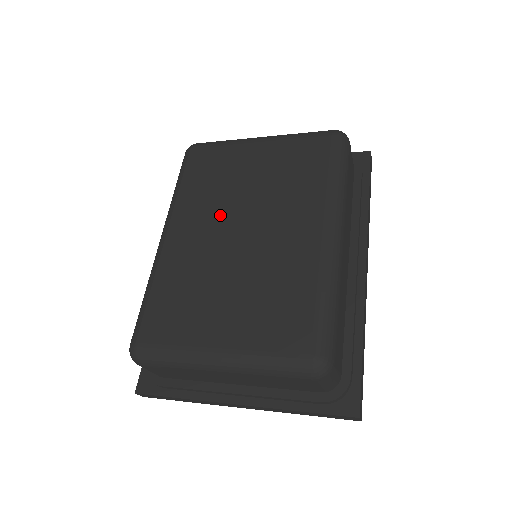
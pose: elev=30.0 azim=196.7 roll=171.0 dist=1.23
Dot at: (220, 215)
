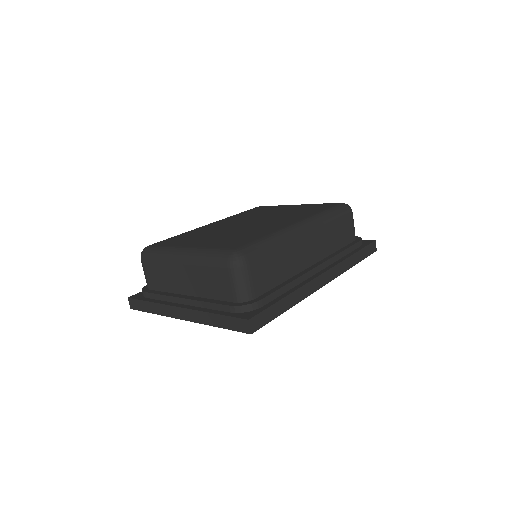
Dot at: (246, 219)
